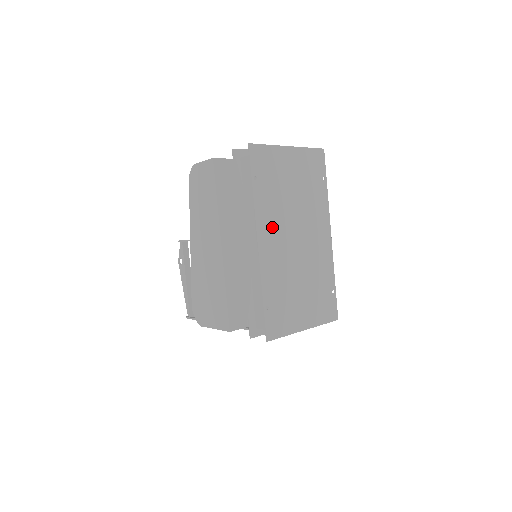
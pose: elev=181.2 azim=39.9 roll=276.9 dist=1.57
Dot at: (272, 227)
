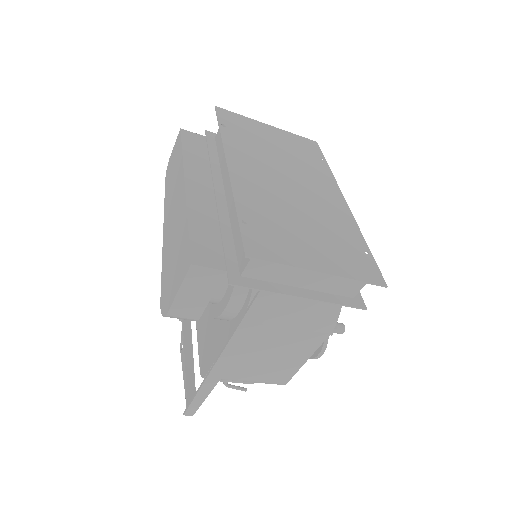
Dot at: (249, 163)
